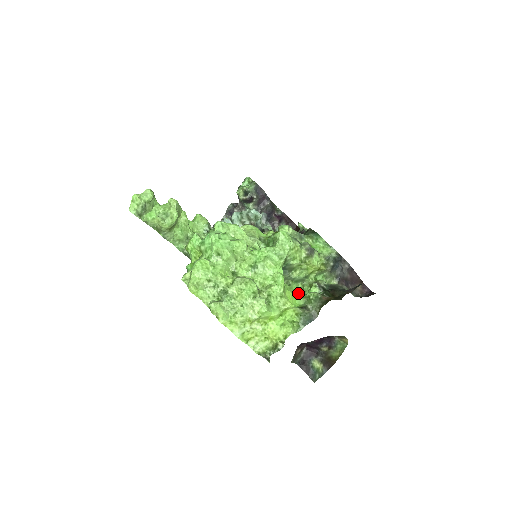
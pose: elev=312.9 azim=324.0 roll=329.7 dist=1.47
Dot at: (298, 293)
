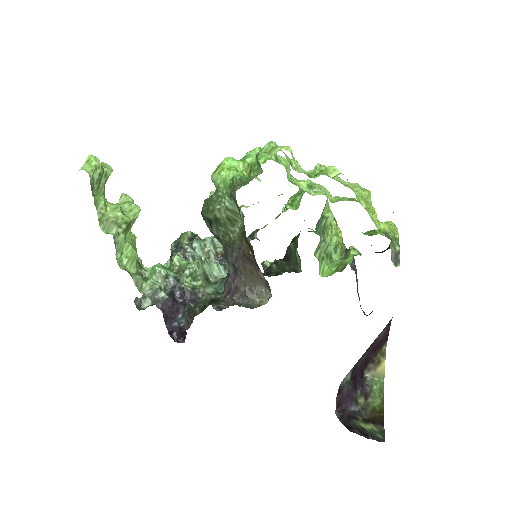
Dot at: occluded
